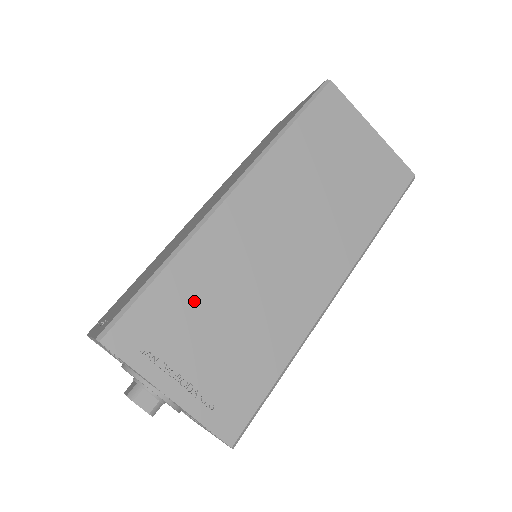
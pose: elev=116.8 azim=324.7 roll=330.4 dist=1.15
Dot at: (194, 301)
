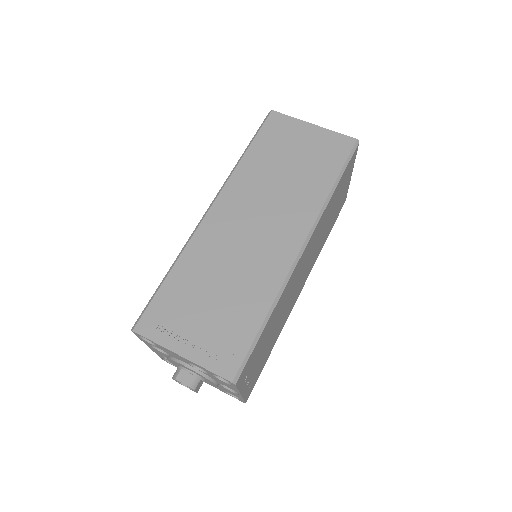
Dot at: (268, 333)
